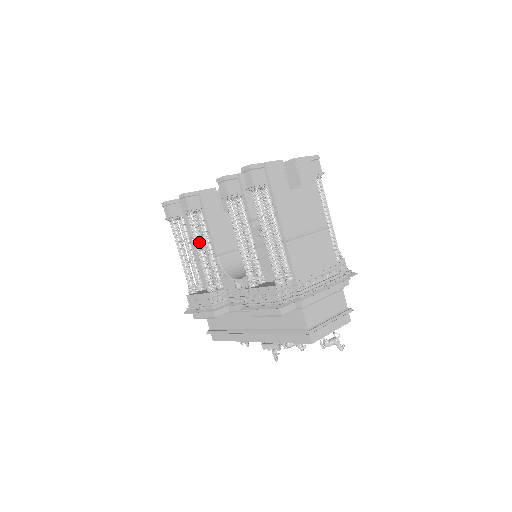
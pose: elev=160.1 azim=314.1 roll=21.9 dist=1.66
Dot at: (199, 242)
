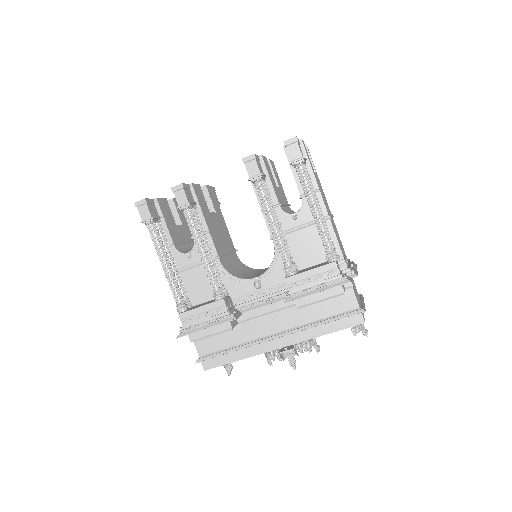
Dot at: (202, 241)
